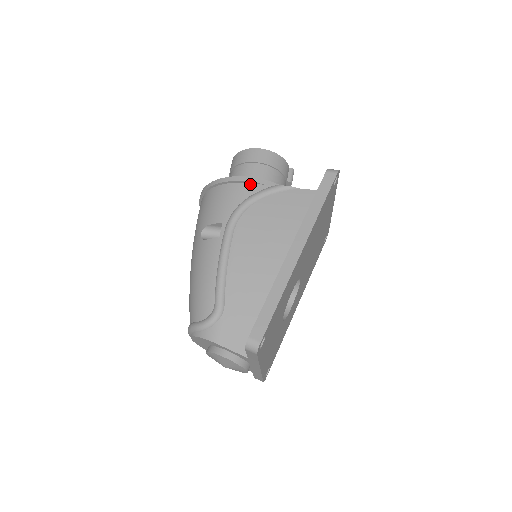
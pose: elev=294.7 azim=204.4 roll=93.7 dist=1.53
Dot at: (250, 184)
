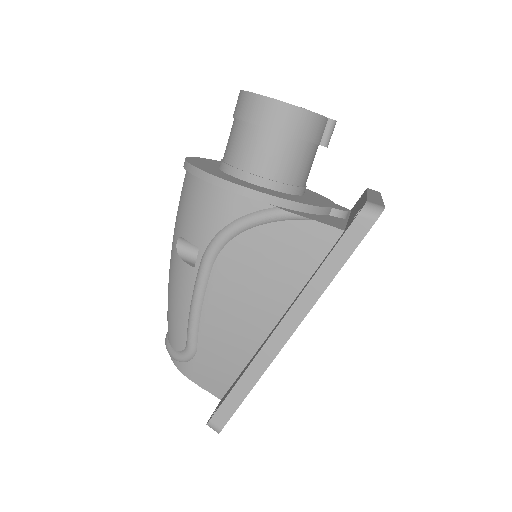
Dot at: (242, 196)
